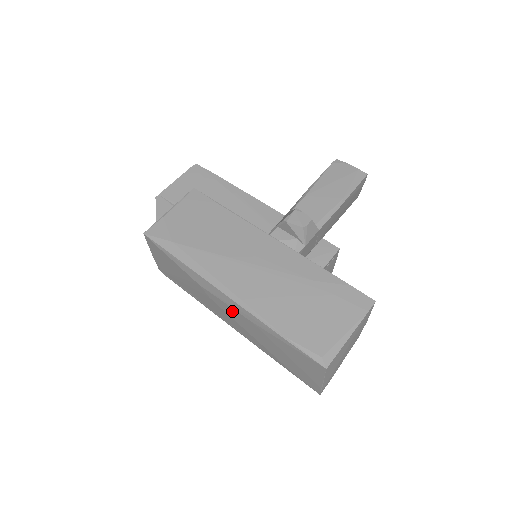
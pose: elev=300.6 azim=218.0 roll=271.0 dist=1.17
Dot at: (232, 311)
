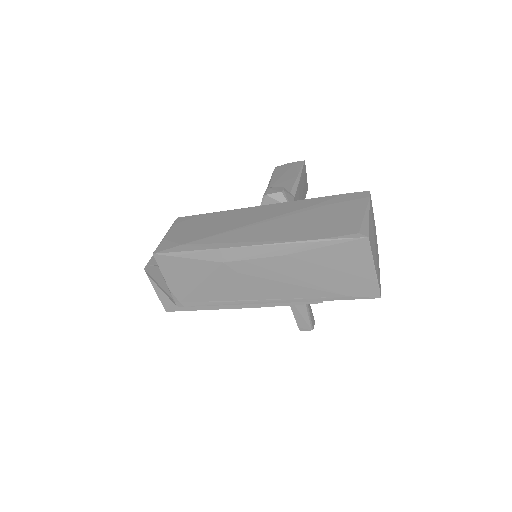
Dot at: (263, 264)
